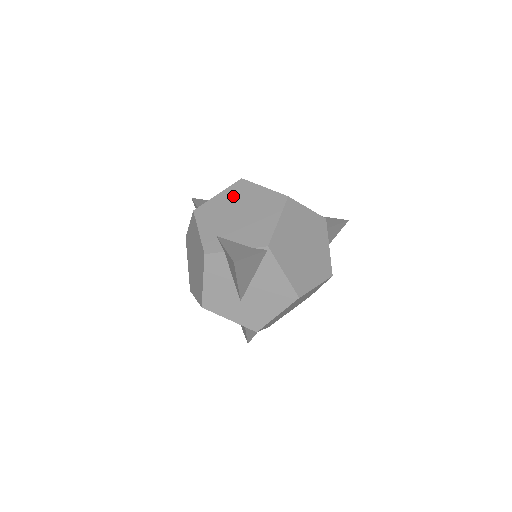
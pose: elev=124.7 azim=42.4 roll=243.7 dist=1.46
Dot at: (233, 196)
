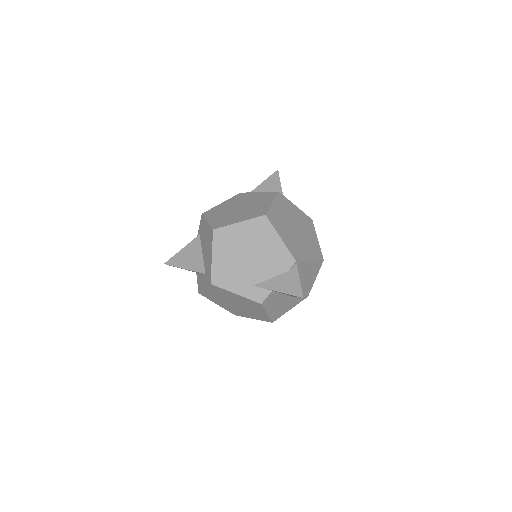
Dot at: (226, 249)
